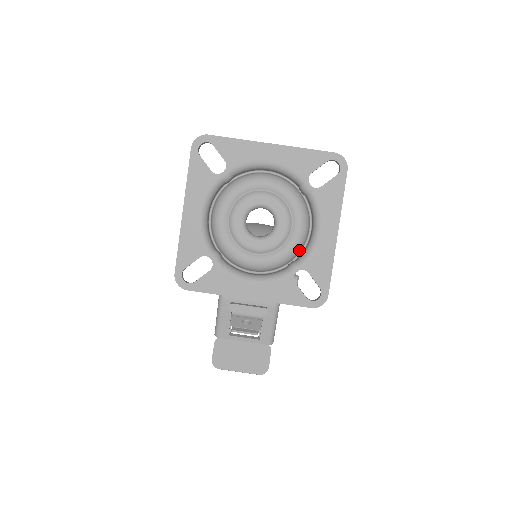
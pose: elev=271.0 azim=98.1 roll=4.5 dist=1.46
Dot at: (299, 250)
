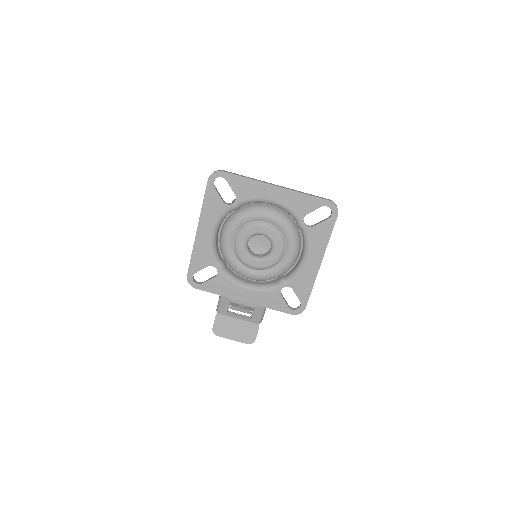
Dot at: occluded
